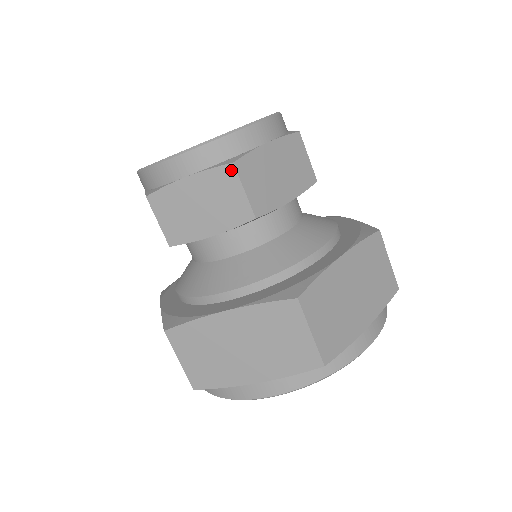
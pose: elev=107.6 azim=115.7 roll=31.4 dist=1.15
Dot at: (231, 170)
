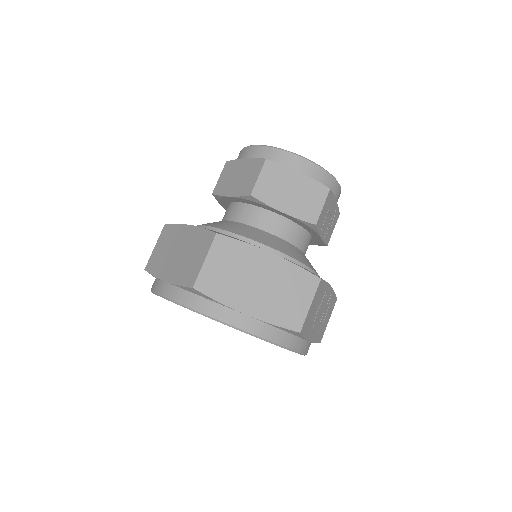
Dot at: (262, 162)
